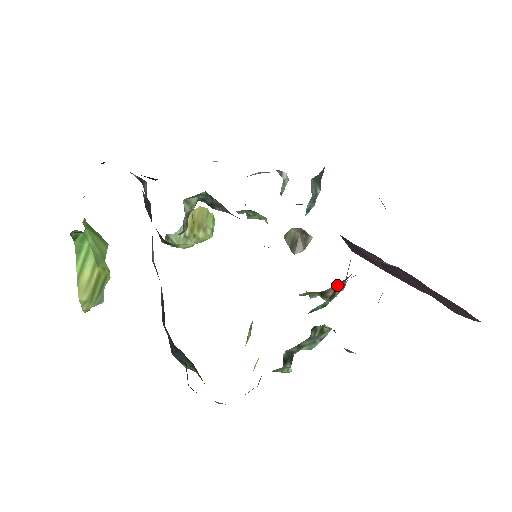
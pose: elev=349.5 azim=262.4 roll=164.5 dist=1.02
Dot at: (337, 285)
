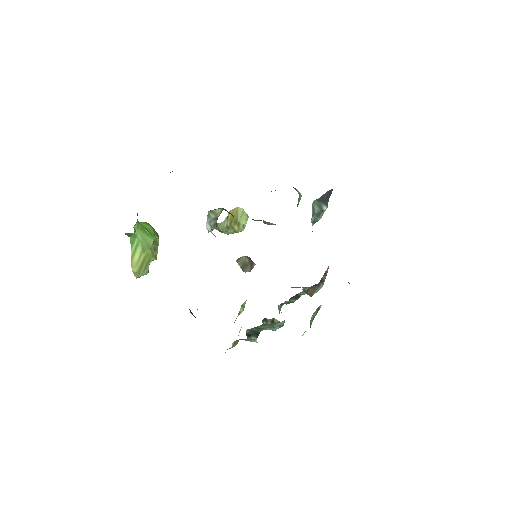
Dot at: occluded
